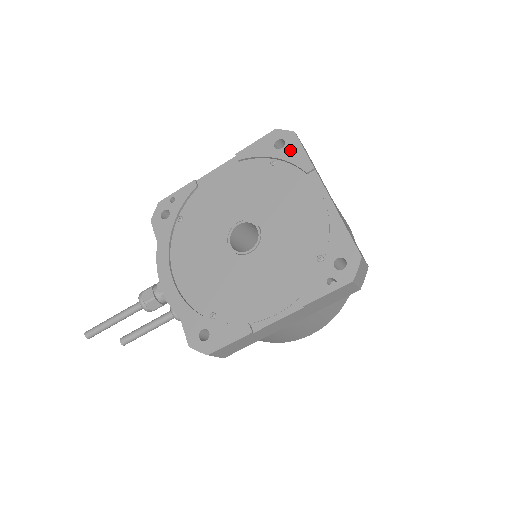
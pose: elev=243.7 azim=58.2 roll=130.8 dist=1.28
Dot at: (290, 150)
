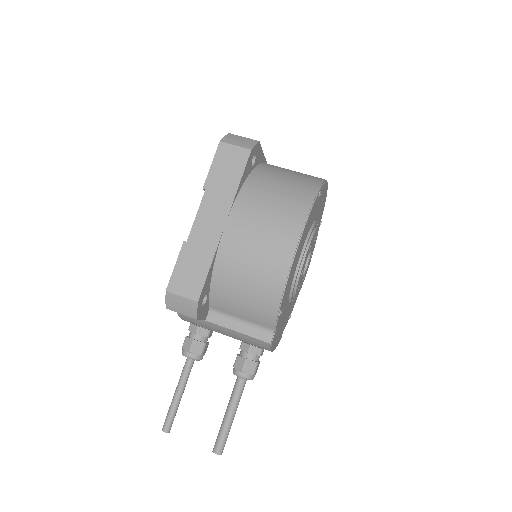
Dot at: occluded
